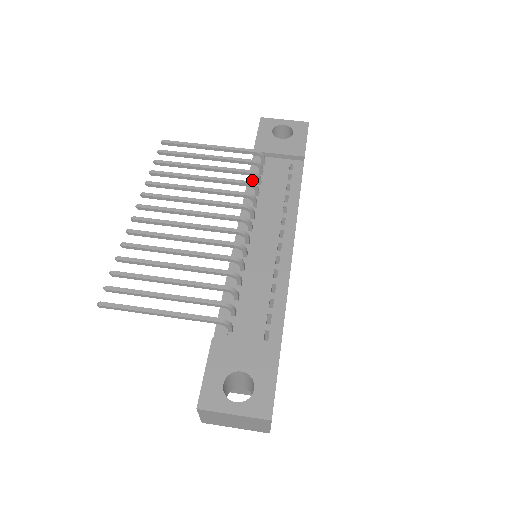
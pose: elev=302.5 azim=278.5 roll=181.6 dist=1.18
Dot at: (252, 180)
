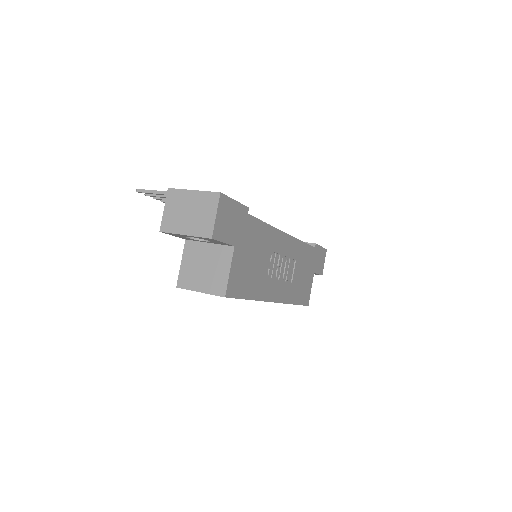
Dot at: occluded
